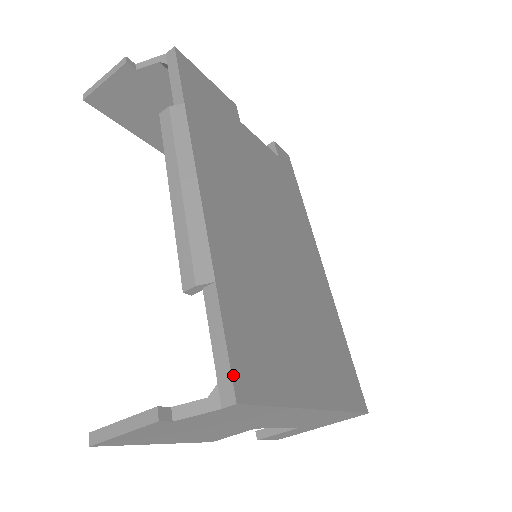
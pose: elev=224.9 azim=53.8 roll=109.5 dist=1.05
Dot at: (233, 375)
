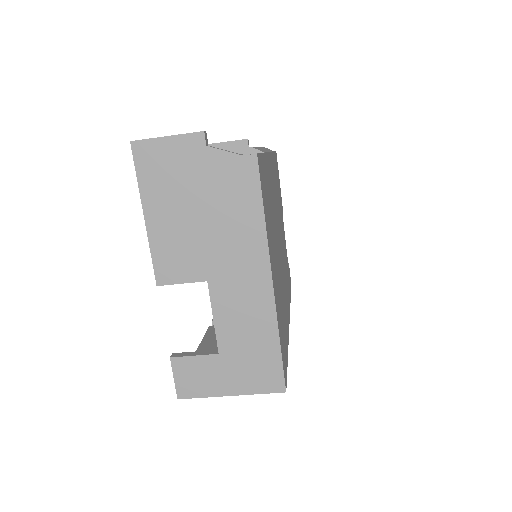
Dot at: (259, 155)
